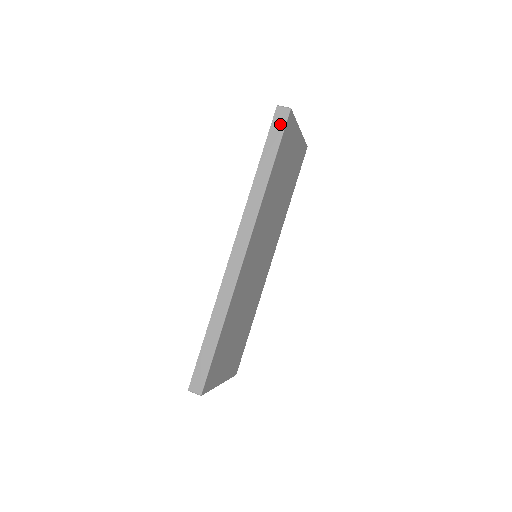
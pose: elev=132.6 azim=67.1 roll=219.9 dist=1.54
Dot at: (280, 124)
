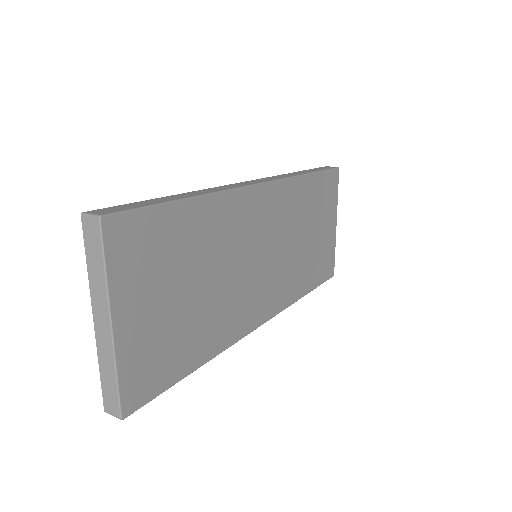
Dot at: (327, 168)
